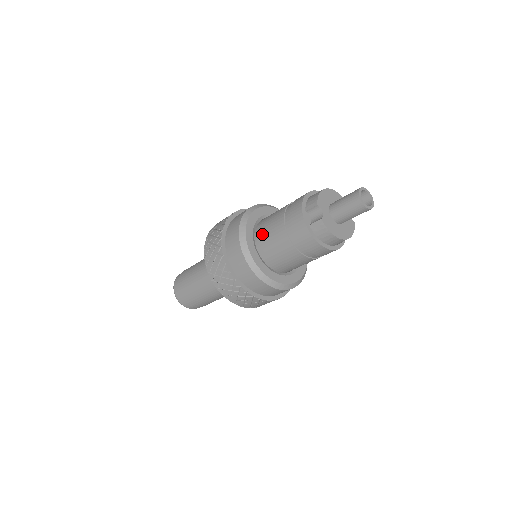
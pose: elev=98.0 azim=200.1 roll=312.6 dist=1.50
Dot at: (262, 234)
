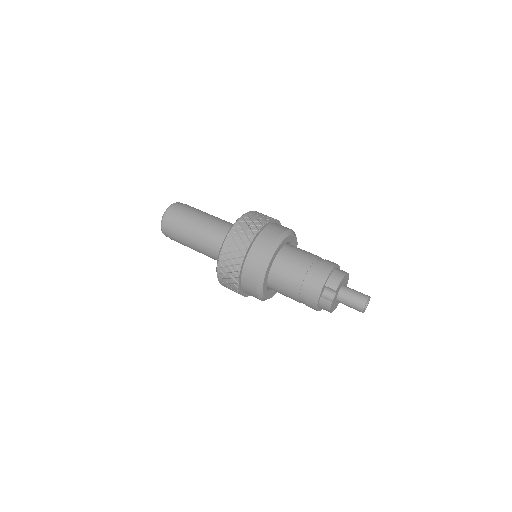
Dot at: (280, 268)
